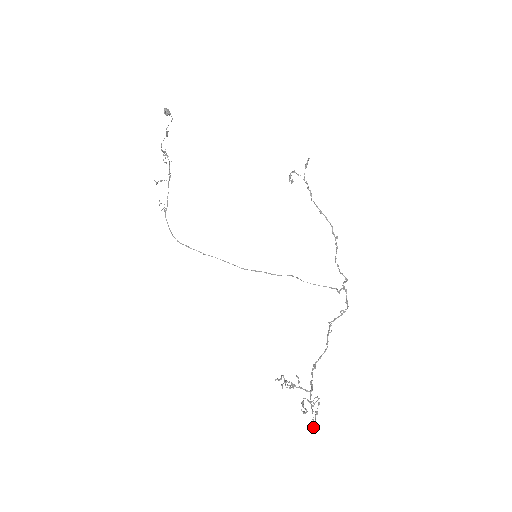
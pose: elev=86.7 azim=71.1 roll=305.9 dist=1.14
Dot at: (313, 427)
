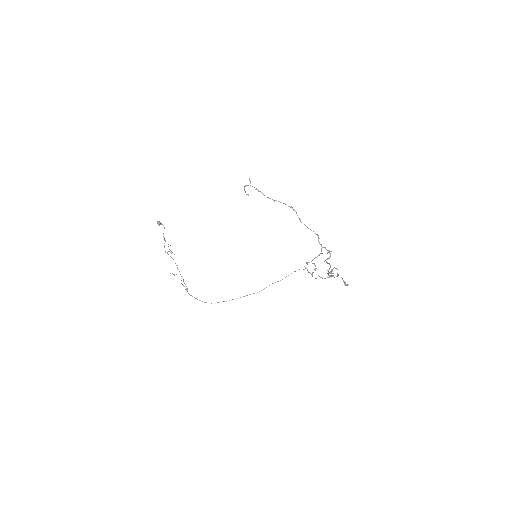
Dot at: occluded
